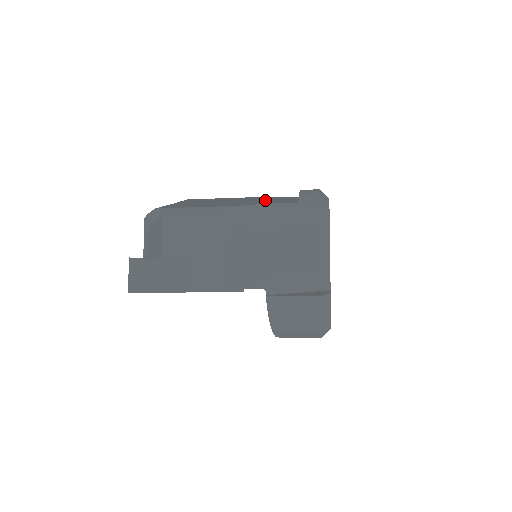
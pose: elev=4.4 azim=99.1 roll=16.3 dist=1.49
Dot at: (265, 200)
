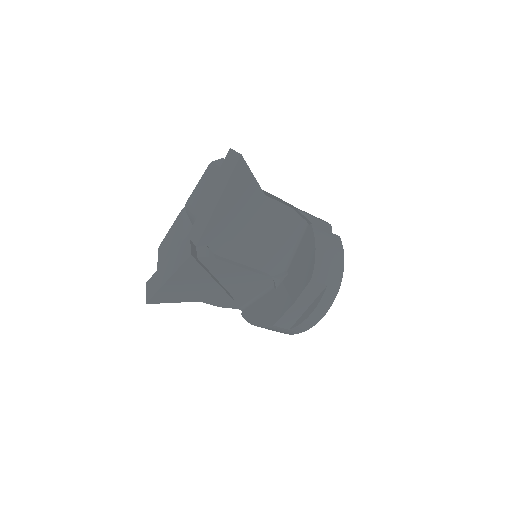
Dot at: occluded
